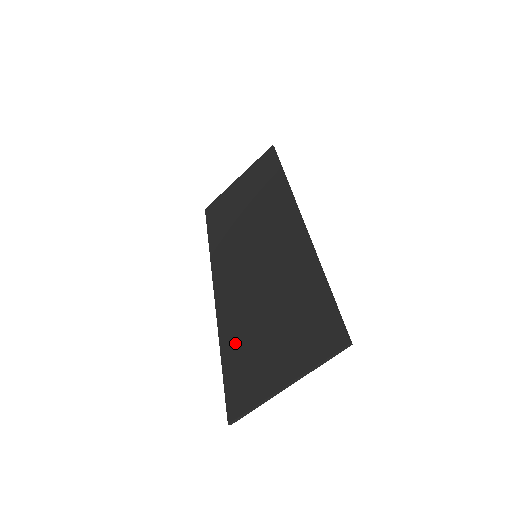
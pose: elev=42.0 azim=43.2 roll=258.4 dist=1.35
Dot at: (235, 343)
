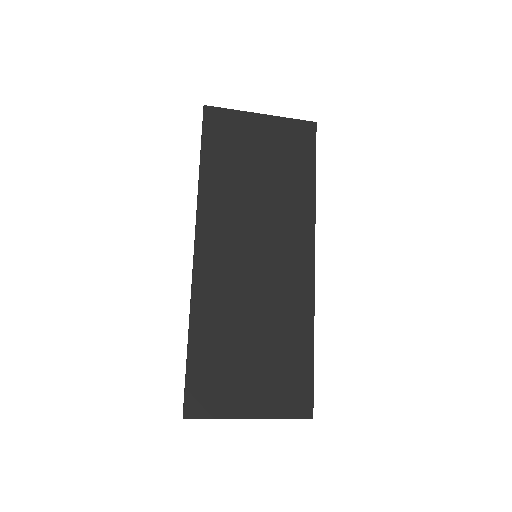
Dot at: (209, 341)
